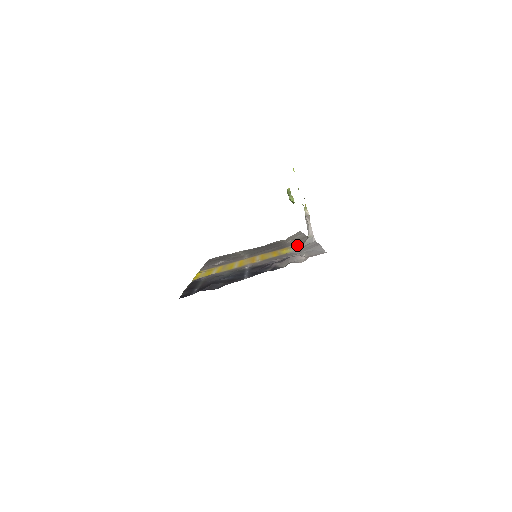
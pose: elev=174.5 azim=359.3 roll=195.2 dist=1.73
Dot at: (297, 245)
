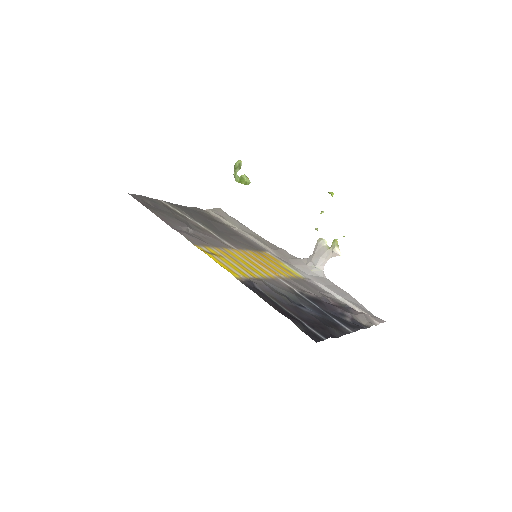
Dot at: (283, 259)
